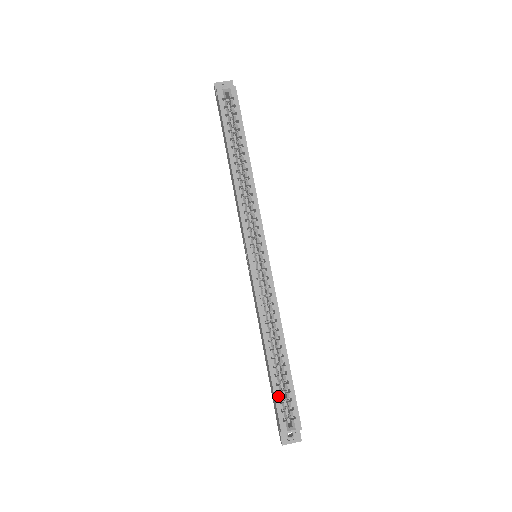
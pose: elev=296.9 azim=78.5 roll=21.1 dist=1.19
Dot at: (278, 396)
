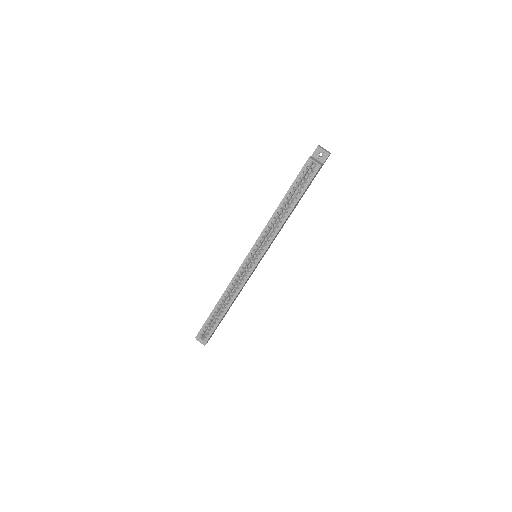
Dot at: (206, 324)
